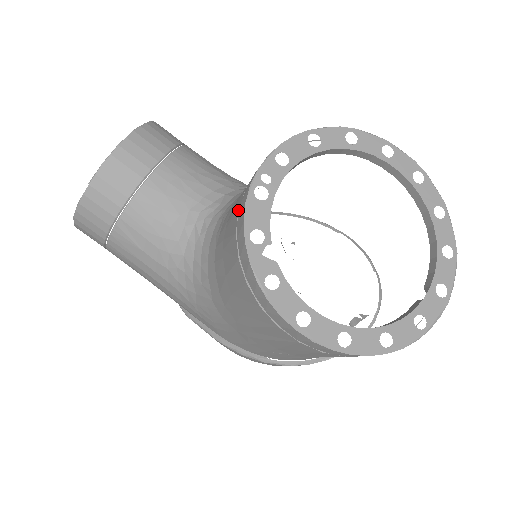
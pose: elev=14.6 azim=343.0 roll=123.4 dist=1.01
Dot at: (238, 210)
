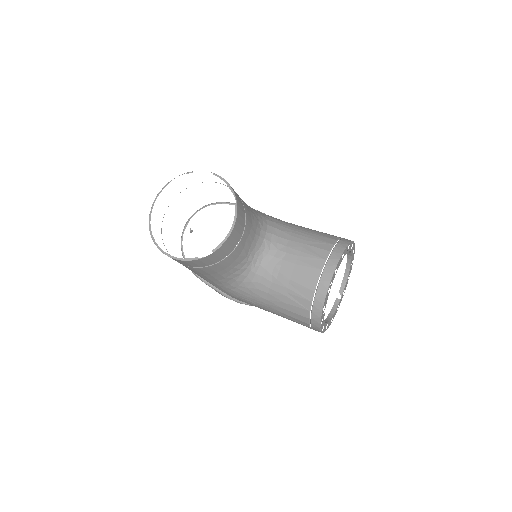
Dot at: (314, 292)
